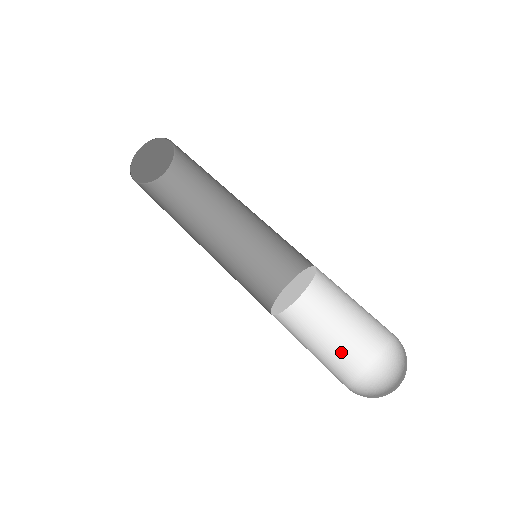
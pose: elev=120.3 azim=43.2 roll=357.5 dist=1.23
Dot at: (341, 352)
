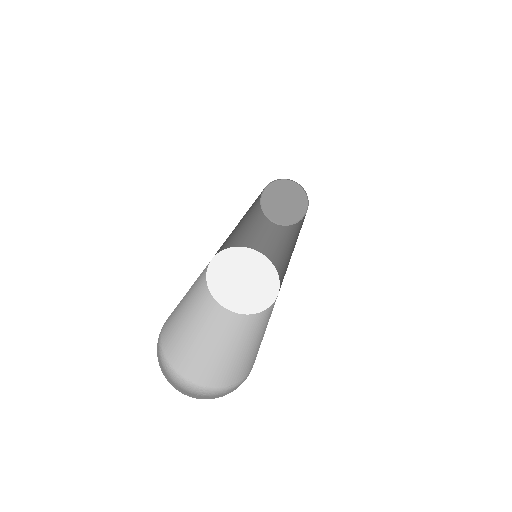
Dot at: (252, 355)
